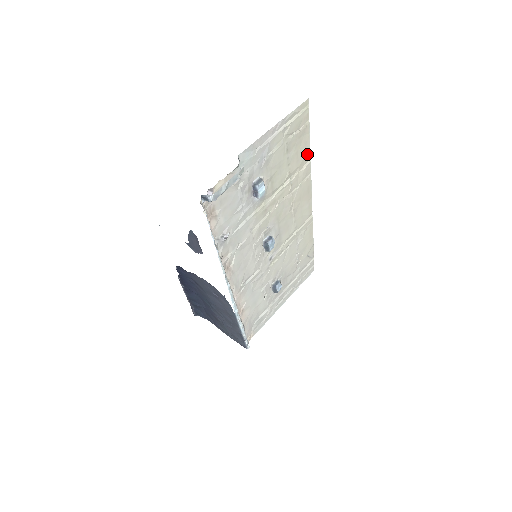
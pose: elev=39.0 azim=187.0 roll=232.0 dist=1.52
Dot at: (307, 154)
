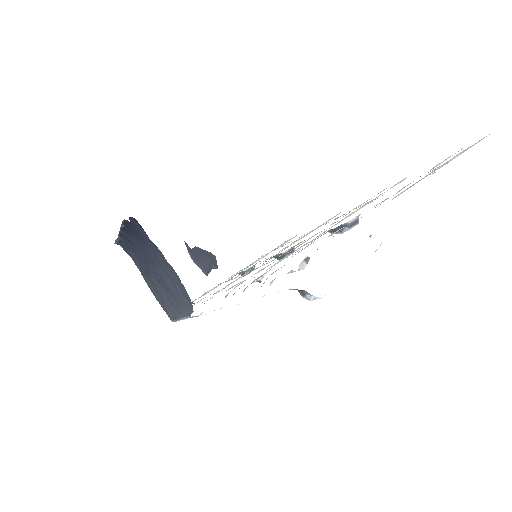
Dot at: occluded
